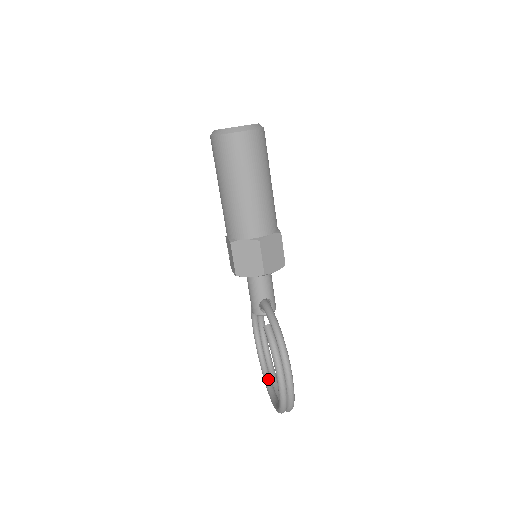
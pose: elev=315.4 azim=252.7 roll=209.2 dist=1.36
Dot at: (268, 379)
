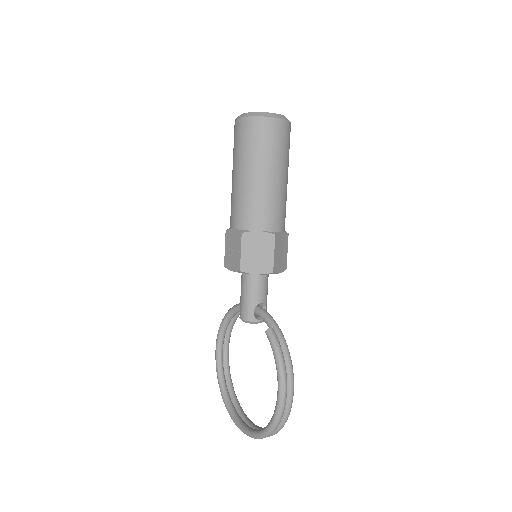
Dot at: (232, 406)
